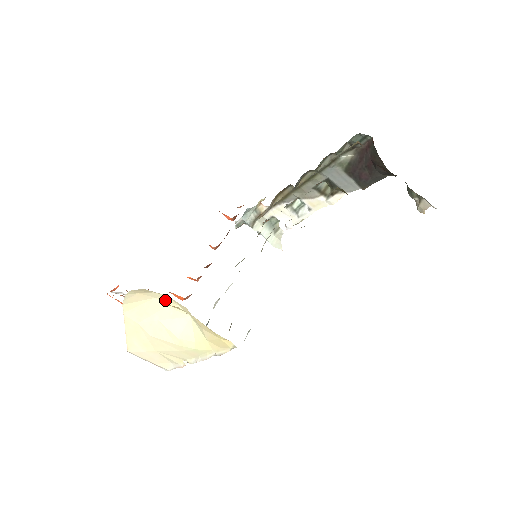
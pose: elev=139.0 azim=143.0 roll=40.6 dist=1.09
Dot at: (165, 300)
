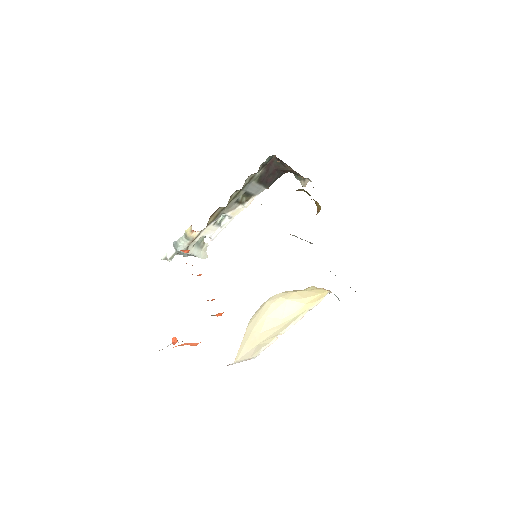
Dot at: (273, 299)
